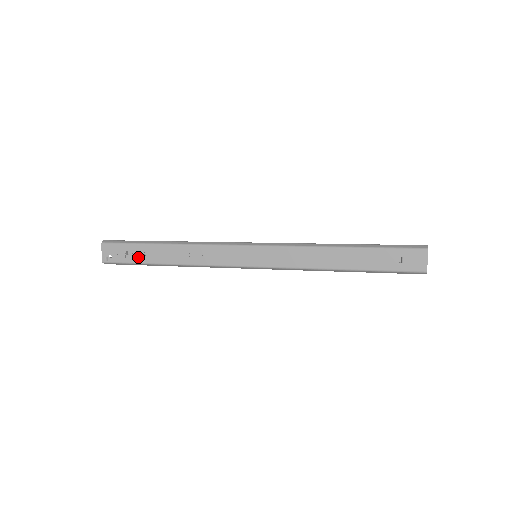
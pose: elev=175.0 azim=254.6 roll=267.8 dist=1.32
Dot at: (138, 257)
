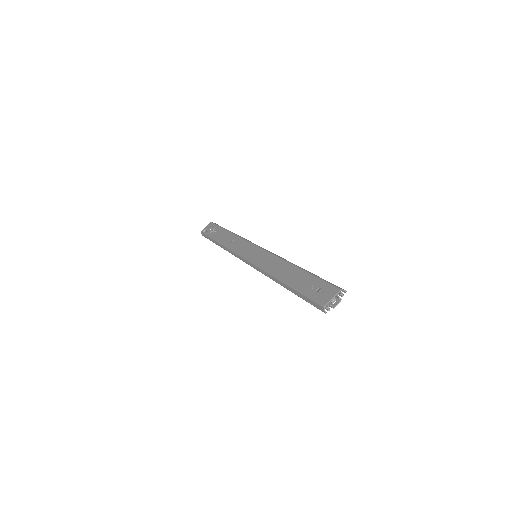
Dot at: (214, 234)
